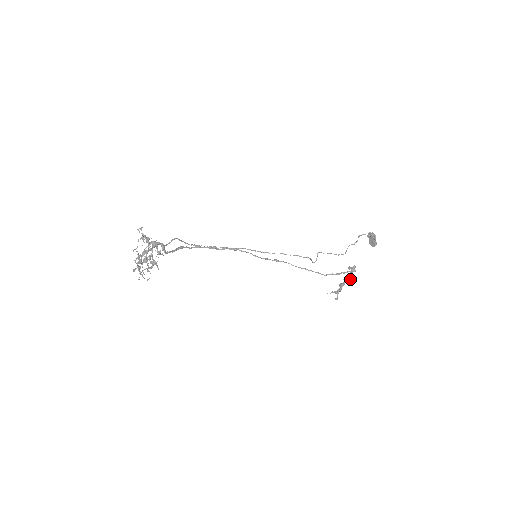
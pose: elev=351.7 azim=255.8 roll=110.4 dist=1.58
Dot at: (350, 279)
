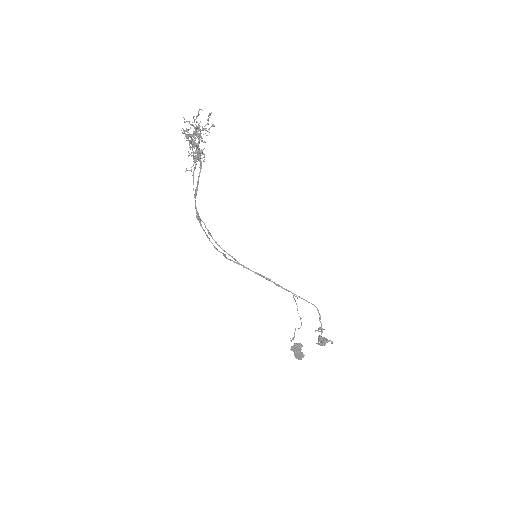
Dot at: (324, 338)
